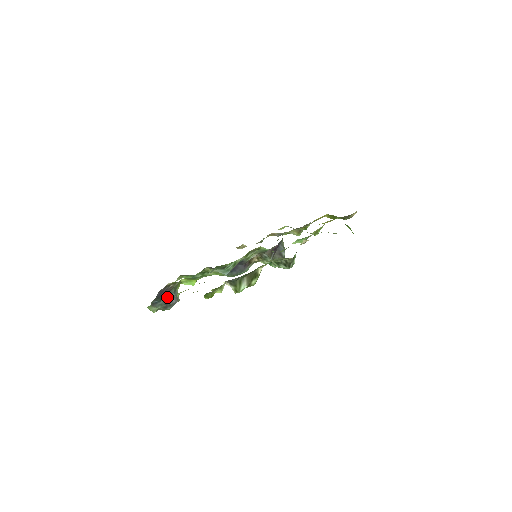
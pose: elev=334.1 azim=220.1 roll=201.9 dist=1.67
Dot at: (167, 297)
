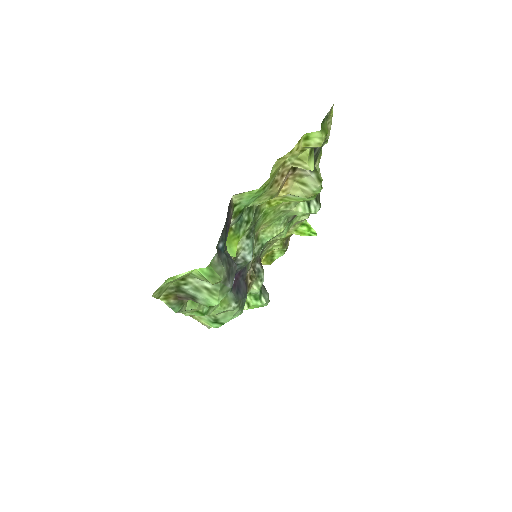
Dot at: (224, 252)
